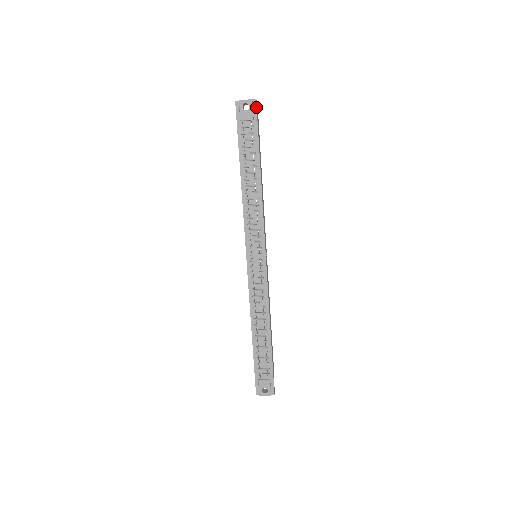
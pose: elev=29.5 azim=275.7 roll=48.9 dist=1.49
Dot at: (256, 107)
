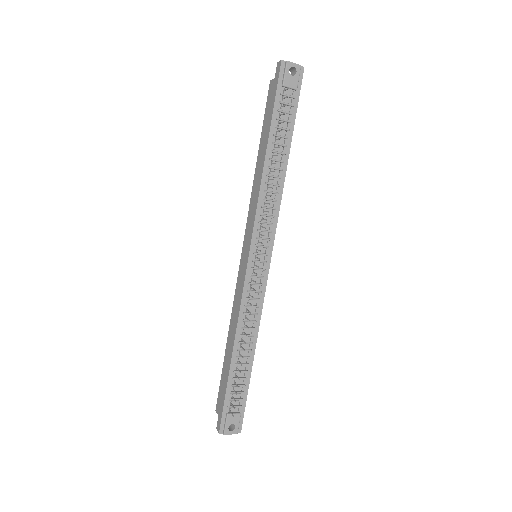
Dot at: (302, 76)
